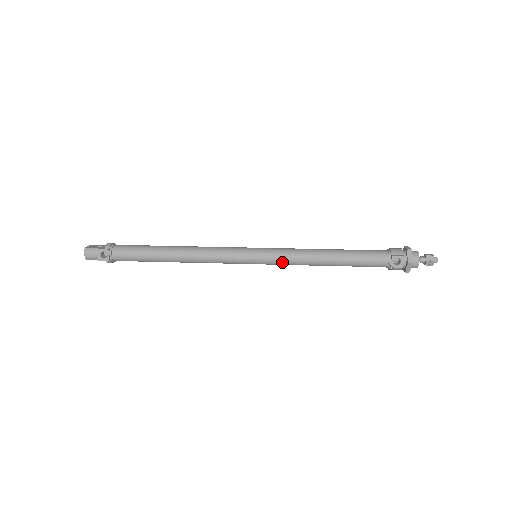
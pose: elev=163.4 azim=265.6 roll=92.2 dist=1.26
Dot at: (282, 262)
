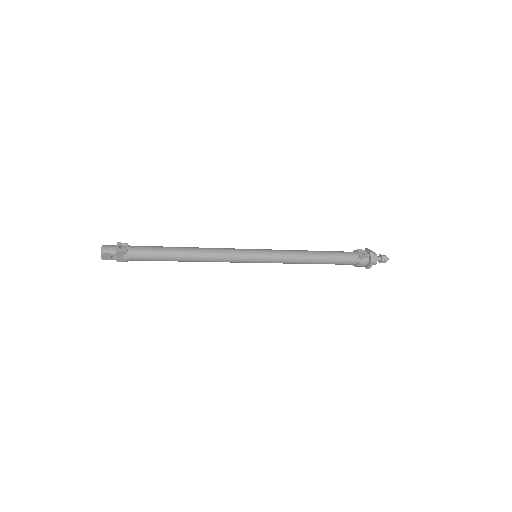
Dot at: (279, 255)
